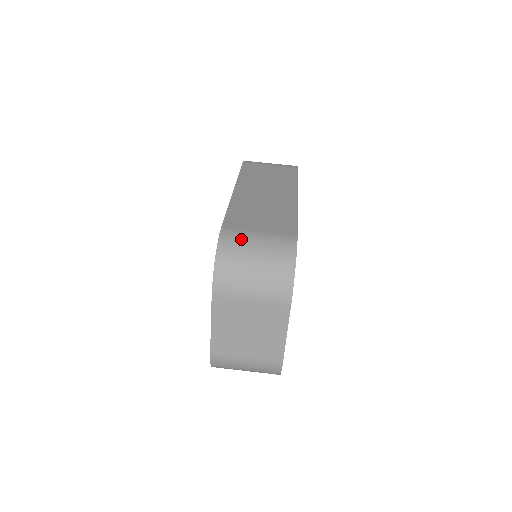
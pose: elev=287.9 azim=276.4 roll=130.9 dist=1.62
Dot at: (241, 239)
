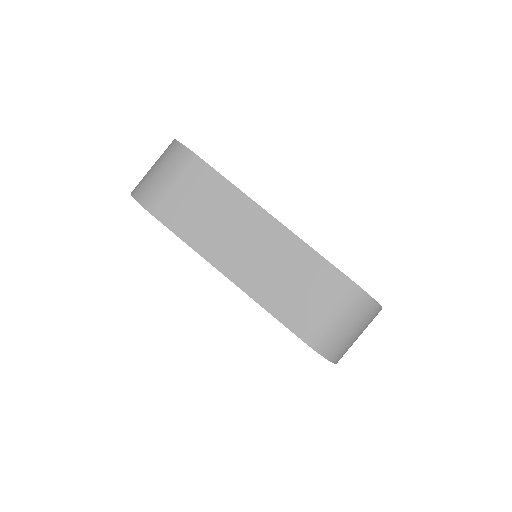
Dot at: (327, 332)
